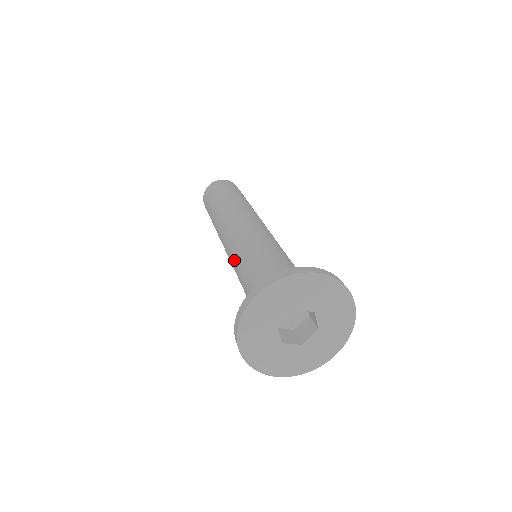
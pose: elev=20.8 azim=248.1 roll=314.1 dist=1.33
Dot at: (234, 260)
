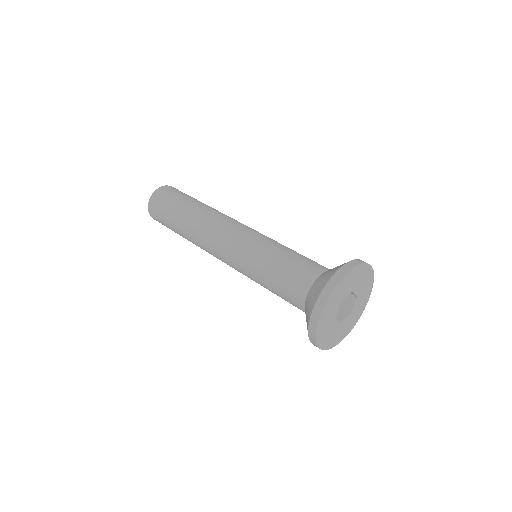
Dot at: (253, 254)
